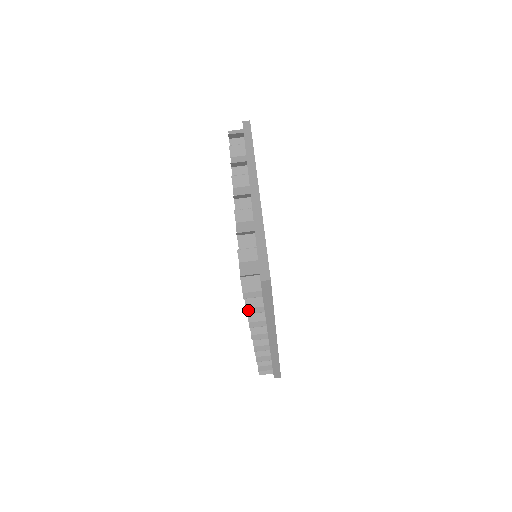
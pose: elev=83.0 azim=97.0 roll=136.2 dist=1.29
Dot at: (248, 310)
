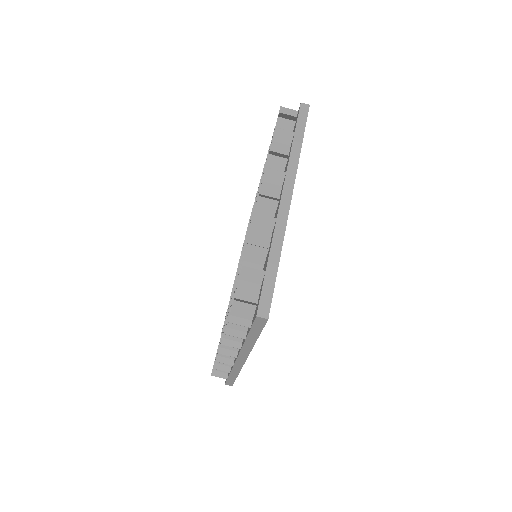
Dot at: (228, 330)
